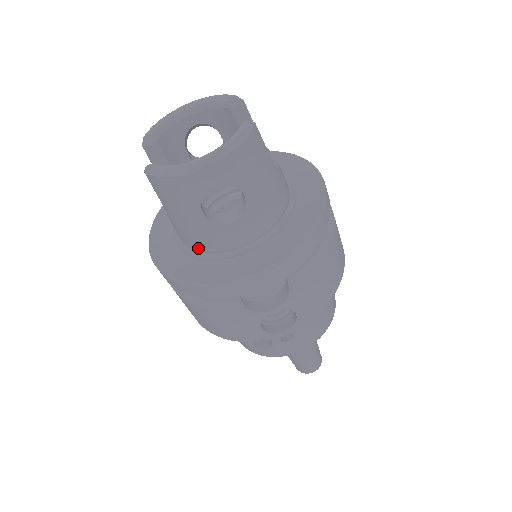
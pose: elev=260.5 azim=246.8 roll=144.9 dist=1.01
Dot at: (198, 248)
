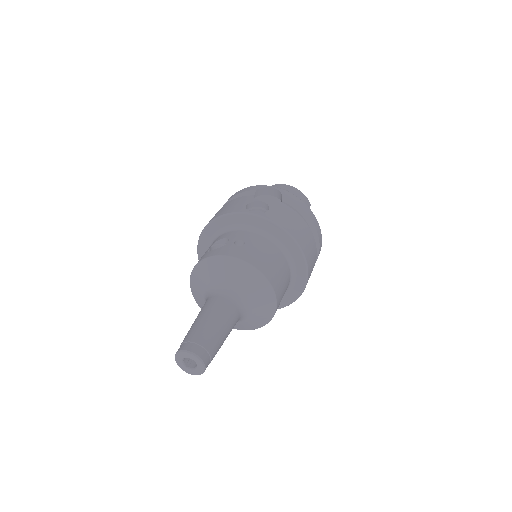
Dot at: occluded
